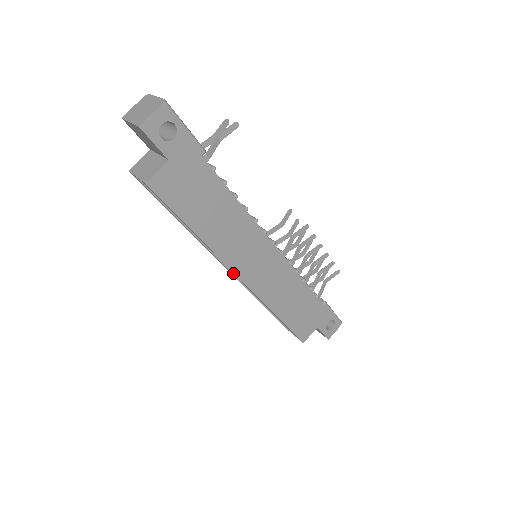
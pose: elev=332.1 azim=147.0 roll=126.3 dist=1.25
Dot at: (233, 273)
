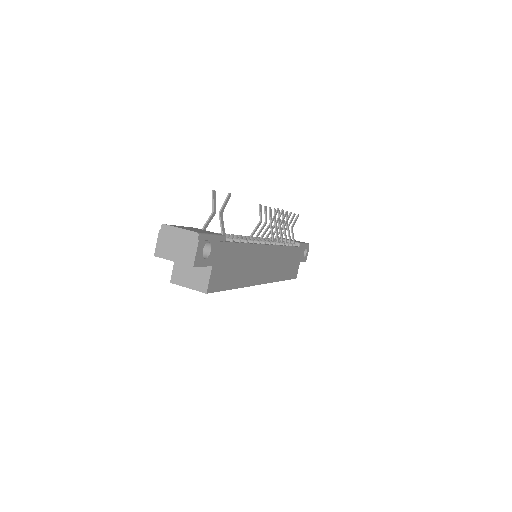
Dot at: occluded
